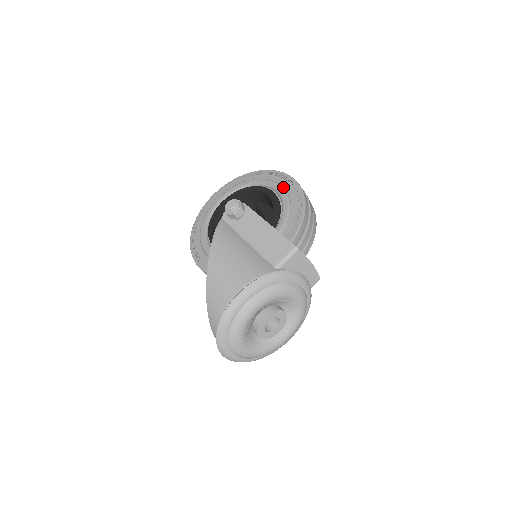
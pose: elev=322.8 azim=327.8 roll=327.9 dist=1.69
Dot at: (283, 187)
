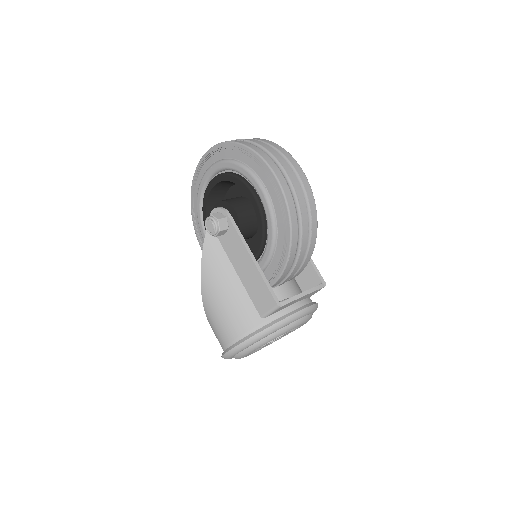
Dot at: (266, 194)
